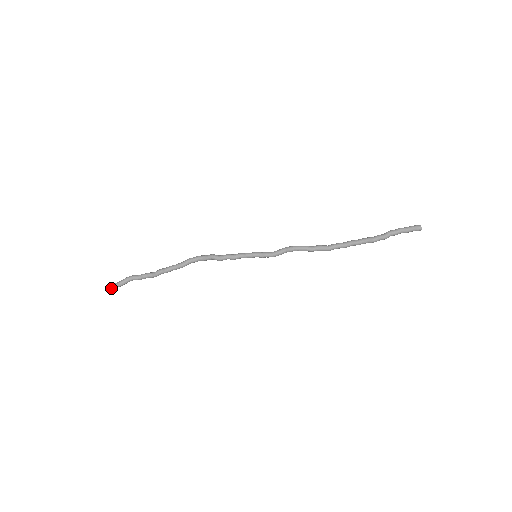
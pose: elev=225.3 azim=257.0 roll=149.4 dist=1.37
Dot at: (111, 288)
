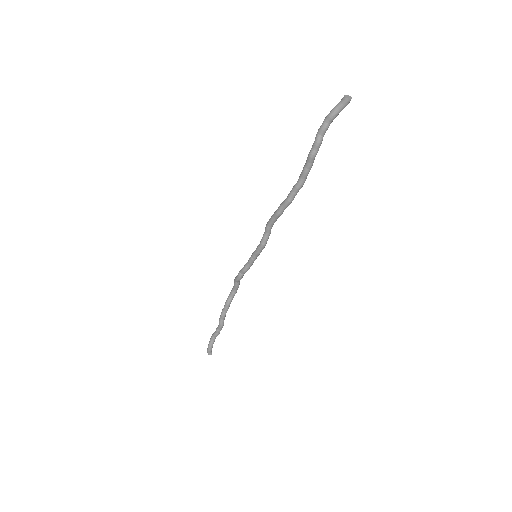
Dot at: (208, 353)
